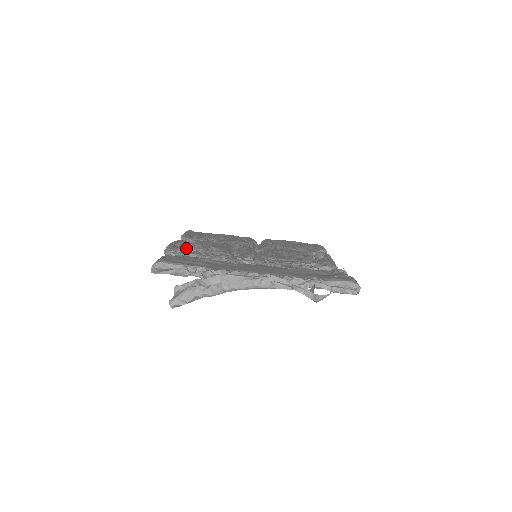
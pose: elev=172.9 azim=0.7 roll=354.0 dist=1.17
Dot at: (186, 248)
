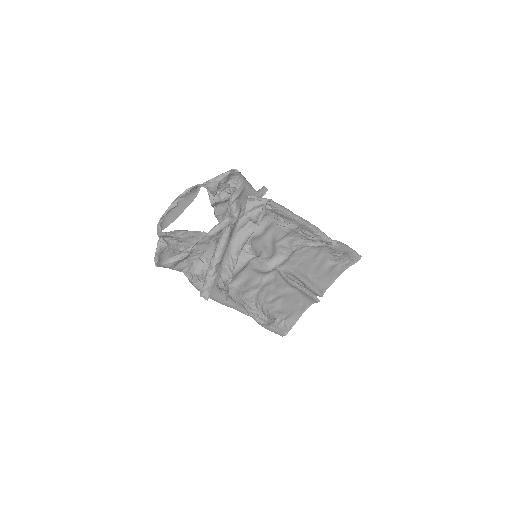
Dot at: (220, 289)
